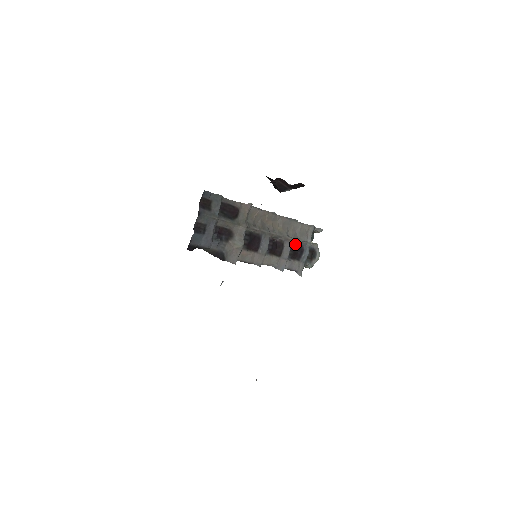
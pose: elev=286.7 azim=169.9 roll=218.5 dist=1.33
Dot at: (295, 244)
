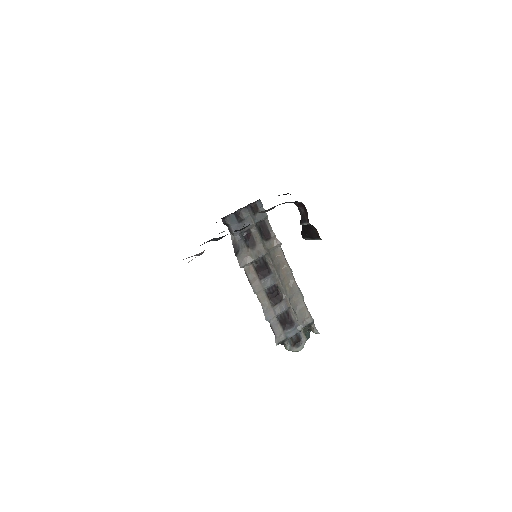
Dot at: (290, 314)
